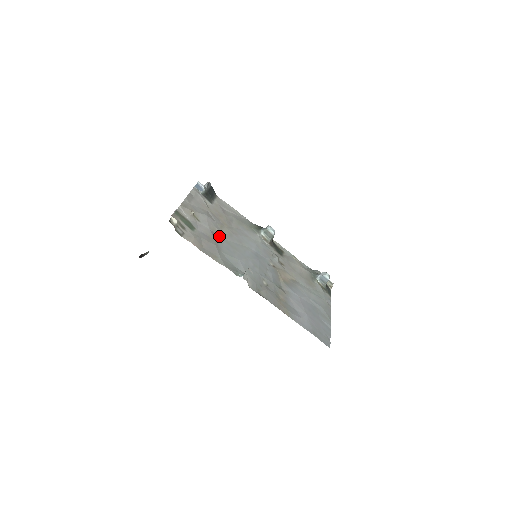
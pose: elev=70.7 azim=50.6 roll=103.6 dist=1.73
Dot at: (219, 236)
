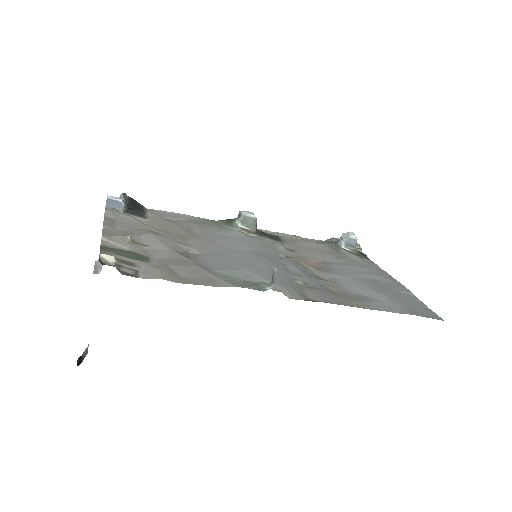
Dot at: (190, 253)
